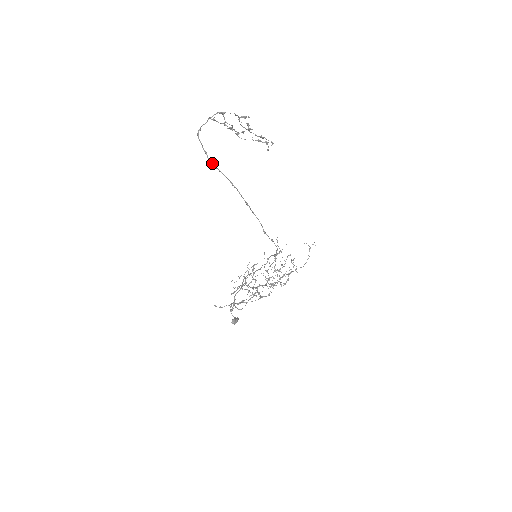
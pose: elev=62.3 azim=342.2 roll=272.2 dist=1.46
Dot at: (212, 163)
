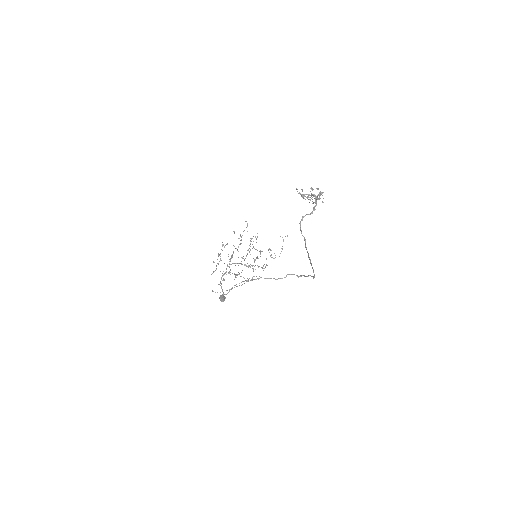
Dot at: (305, 239)
